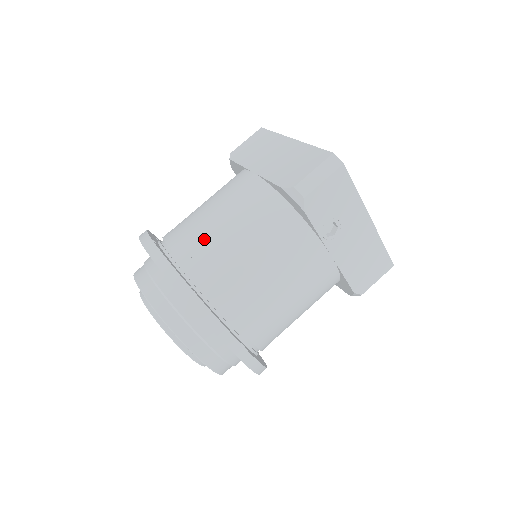
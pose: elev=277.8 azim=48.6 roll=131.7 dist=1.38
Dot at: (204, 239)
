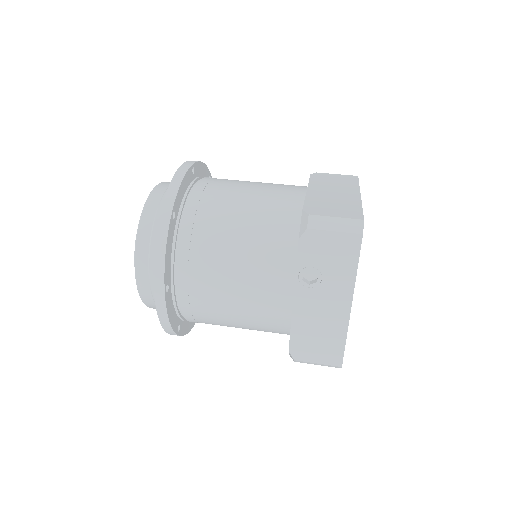
Dot at: (222, 196)
